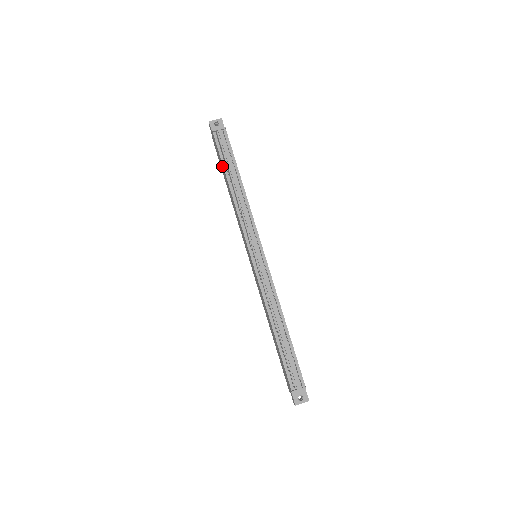
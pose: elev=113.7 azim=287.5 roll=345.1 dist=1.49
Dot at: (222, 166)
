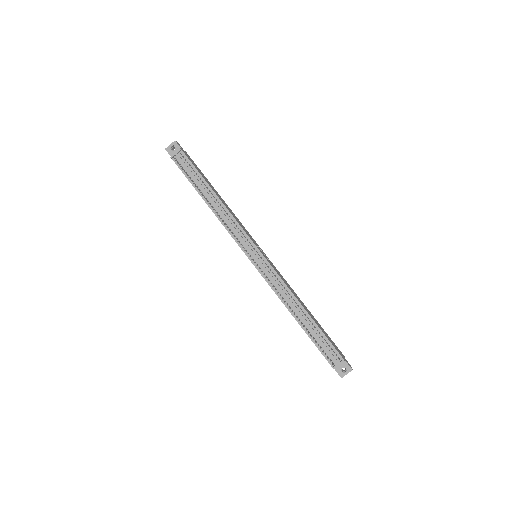
Dot at: (193, 186)
